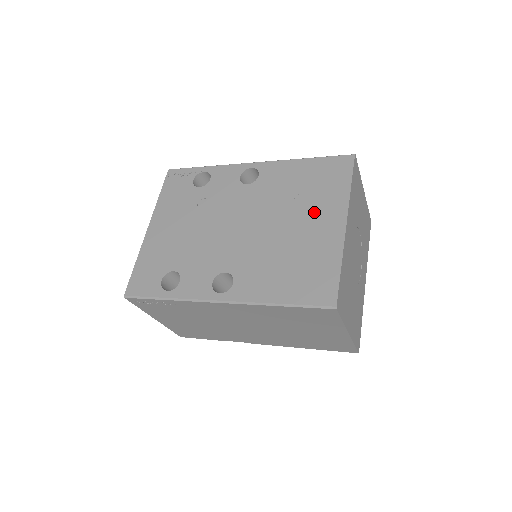
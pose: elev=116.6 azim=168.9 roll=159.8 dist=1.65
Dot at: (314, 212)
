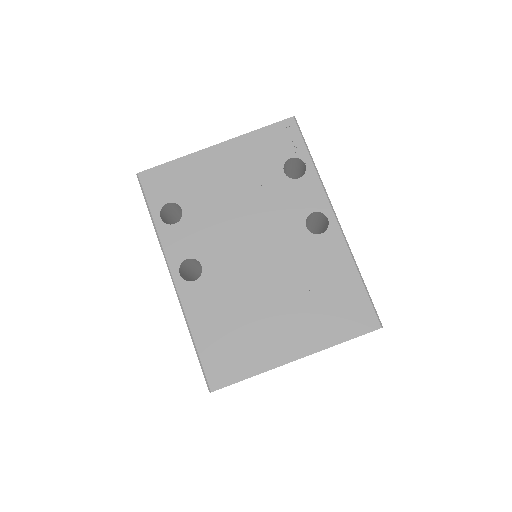
Dot at: (298, 320)
